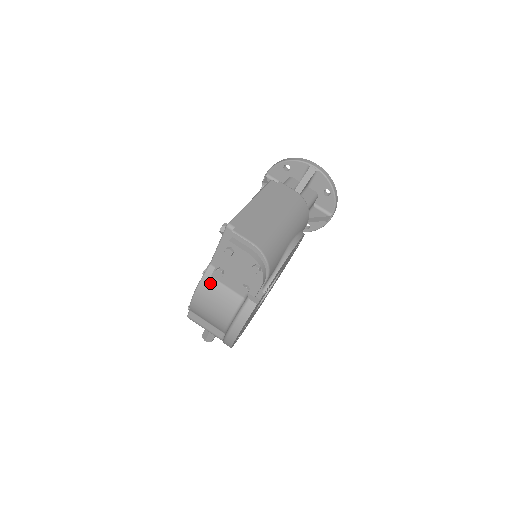
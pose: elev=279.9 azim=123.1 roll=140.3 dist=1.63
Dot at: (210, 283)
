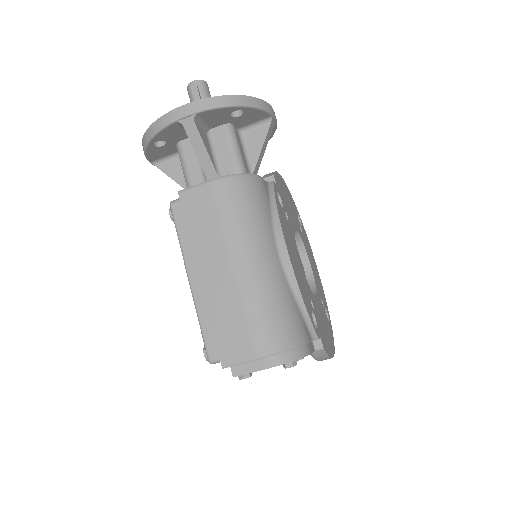
Dot at: occluded
